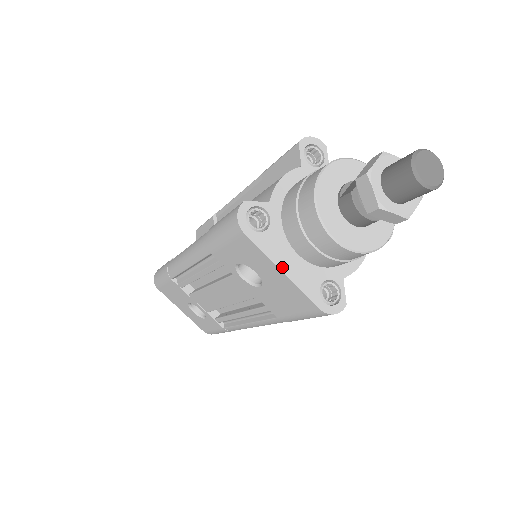
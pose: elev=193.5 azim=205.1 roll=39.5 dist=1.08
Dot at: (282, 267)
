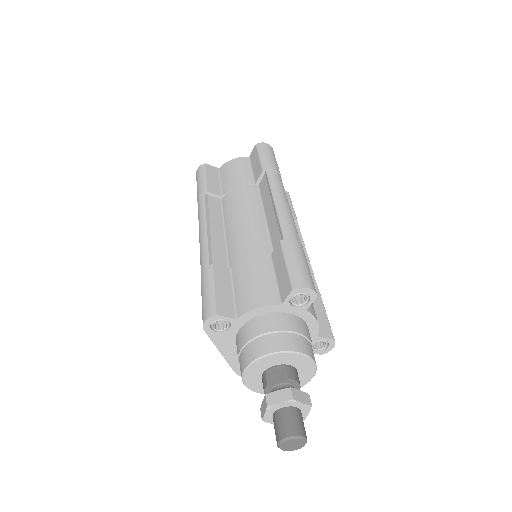
Dot at: (221, 350)
